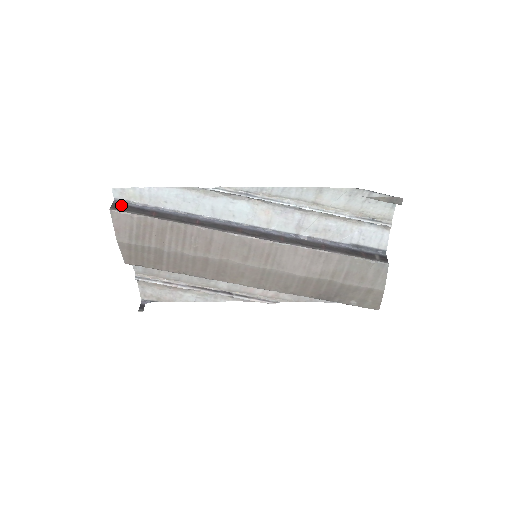
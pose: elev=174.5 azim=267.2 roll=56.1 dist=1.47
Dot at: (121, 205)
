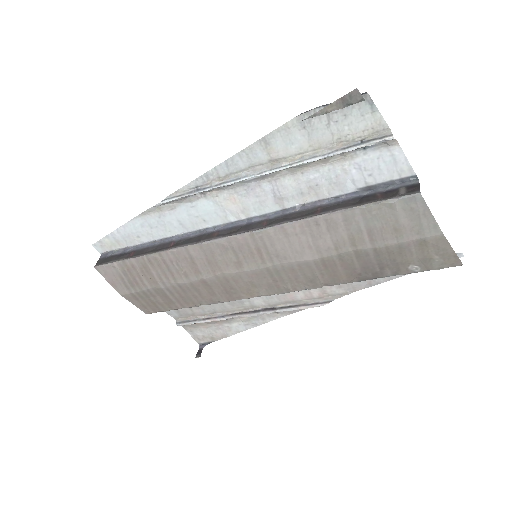
Dot at: (105, 258)
